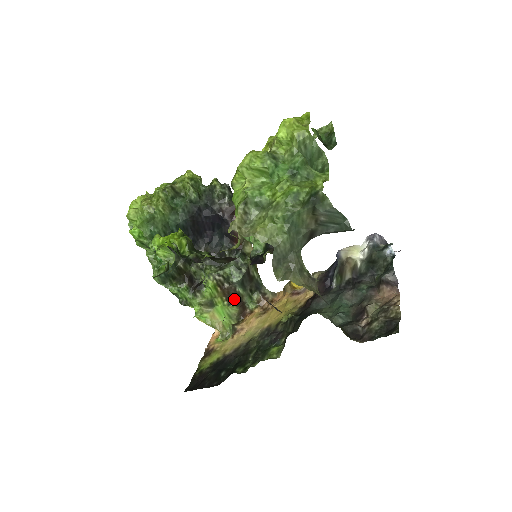
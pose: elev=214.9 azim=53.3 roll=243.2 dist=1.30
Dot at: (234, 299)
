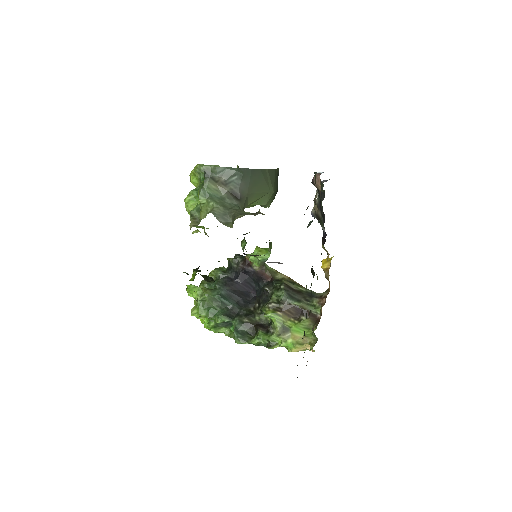
Dot at: (300, 315)
